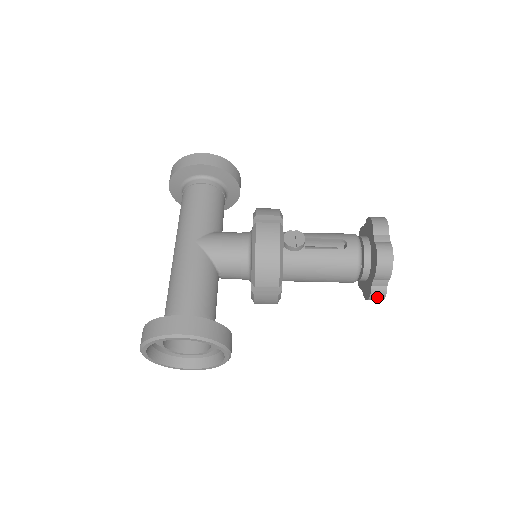
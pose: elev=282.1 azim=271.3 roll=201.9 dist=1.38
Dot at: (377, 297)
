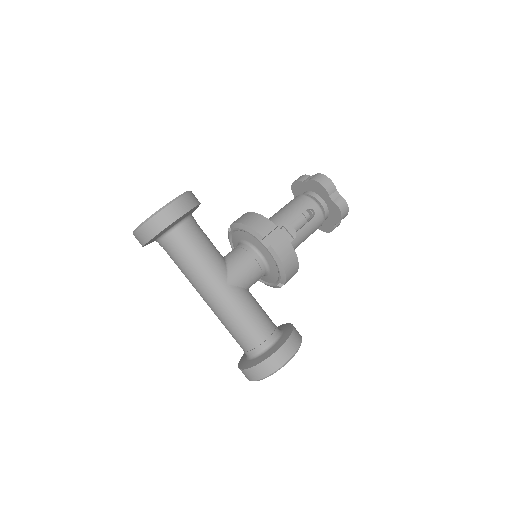
Dot at: occluded
